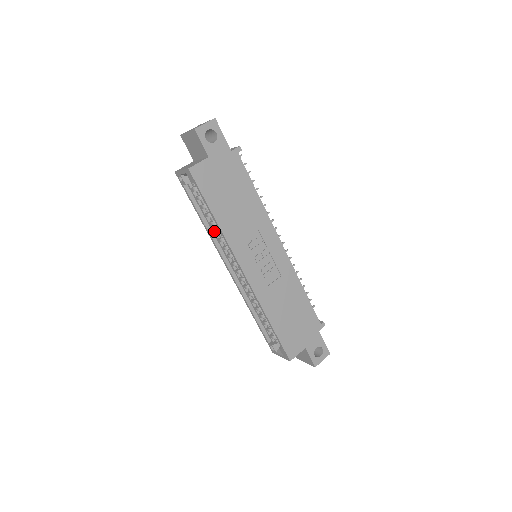
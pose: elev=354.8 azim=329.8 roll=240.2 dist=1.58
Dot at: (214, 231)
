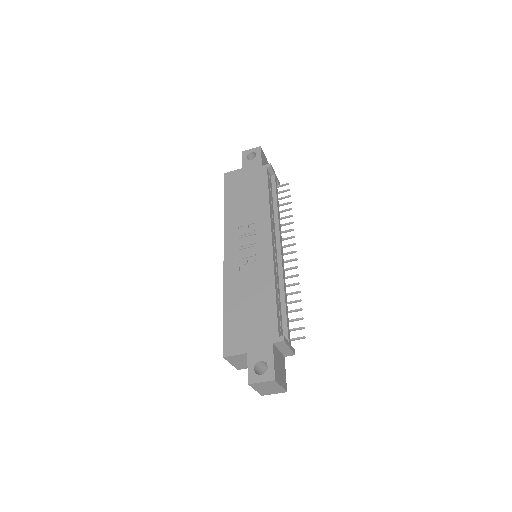
Dot at: occluded
